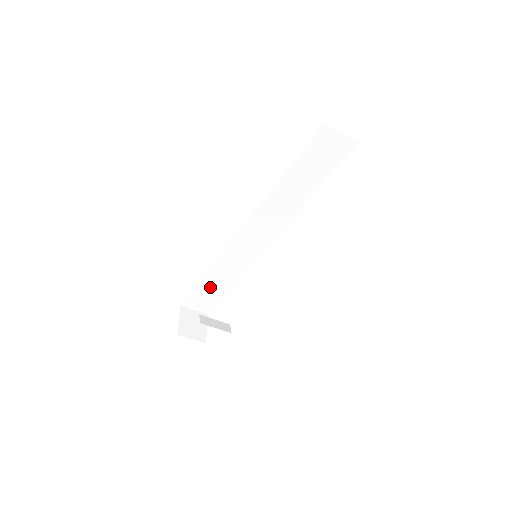
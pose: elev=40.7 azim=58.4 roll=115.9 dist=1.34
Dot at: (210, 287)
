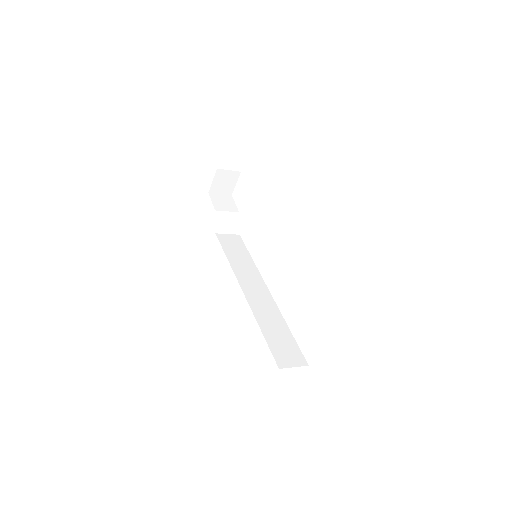
Dot at: occluded
